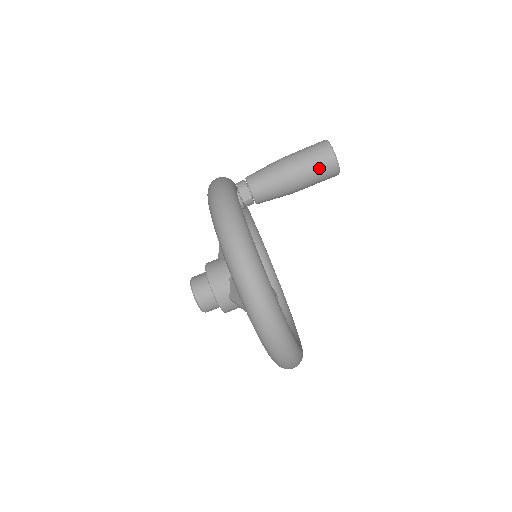
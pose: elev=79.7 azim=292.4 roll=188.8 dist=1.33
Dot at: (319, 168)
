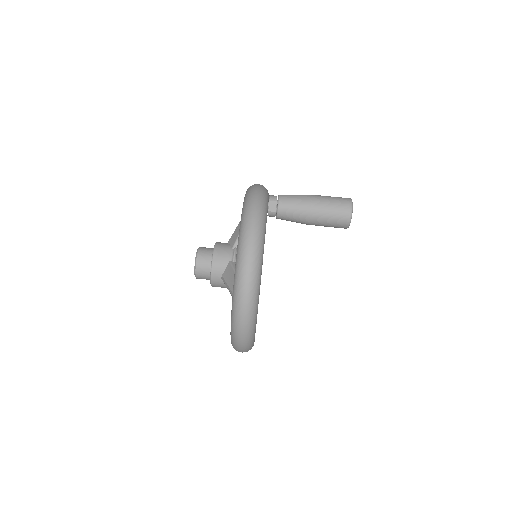
Dot at: (336, 216)
